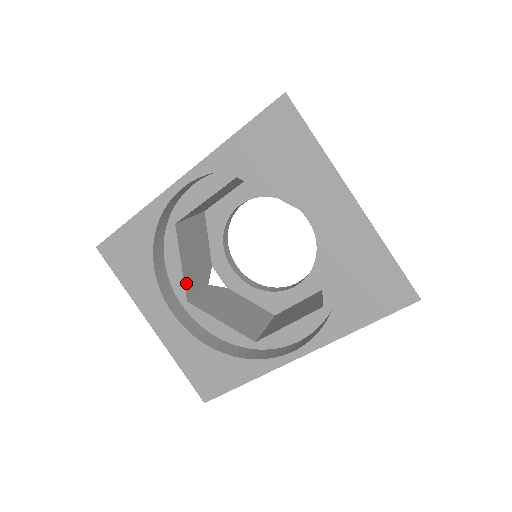
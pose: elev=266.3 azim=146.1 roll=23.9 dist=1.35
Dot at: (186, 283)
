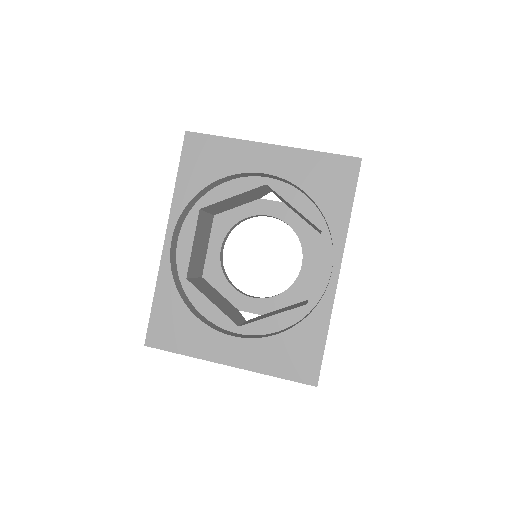
Dot at: (227, 315)
